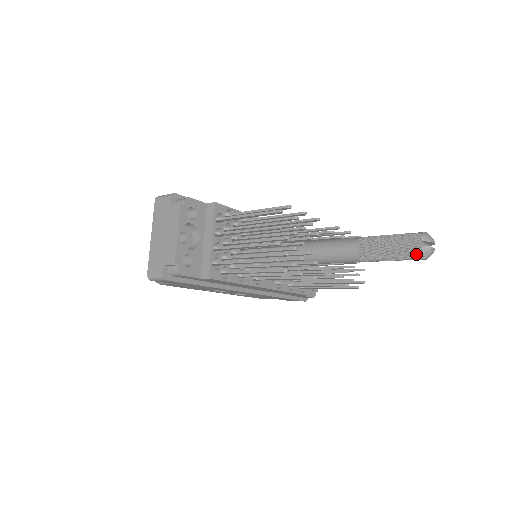
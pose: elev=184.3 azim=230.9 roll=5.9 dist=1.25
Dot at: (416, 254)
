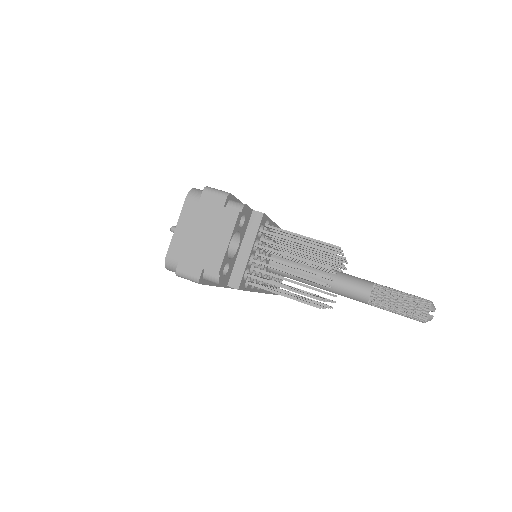
Dot at: (421, 318)
